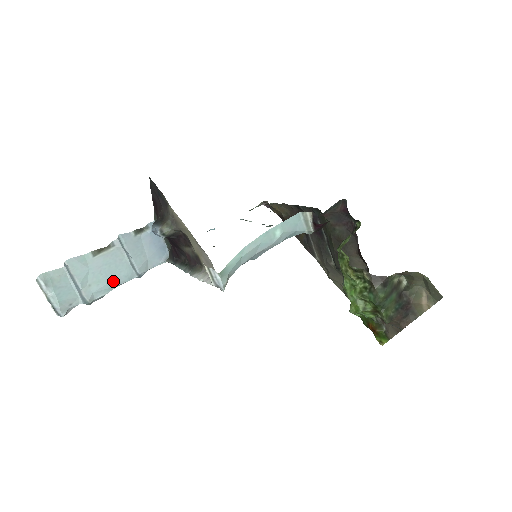
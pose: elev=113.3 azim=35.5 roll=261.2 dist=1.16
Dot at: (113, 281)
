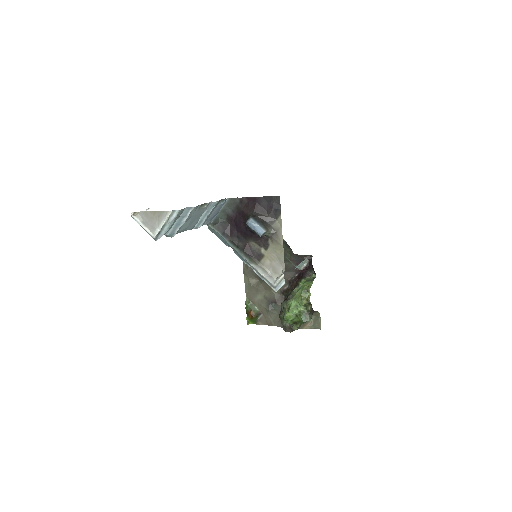
Dot at: (188, 227)
